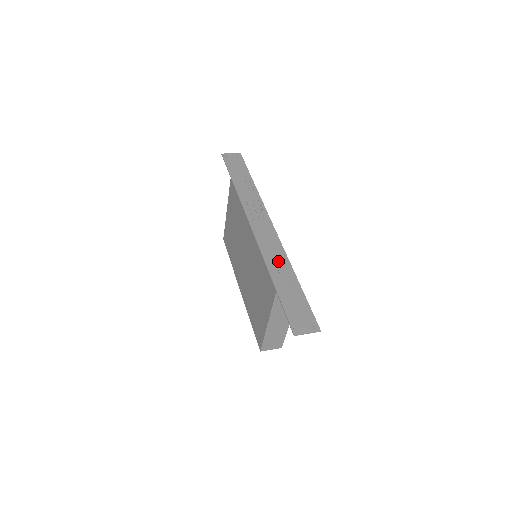
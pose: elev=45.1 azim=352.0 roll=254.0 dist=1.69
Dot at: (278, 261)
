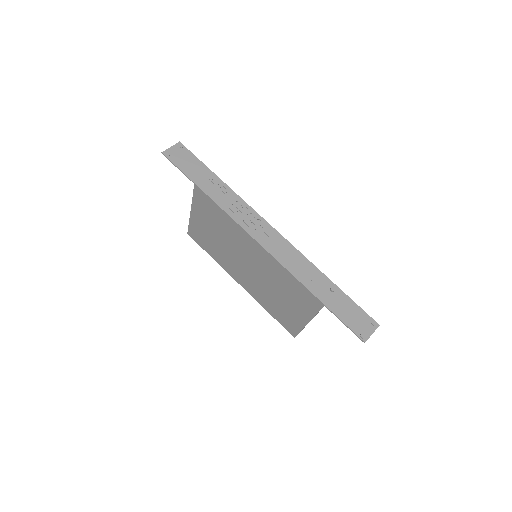
Dot at: (305, 270)
